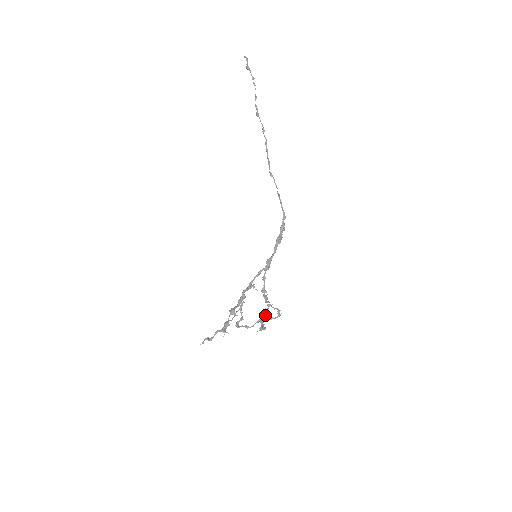
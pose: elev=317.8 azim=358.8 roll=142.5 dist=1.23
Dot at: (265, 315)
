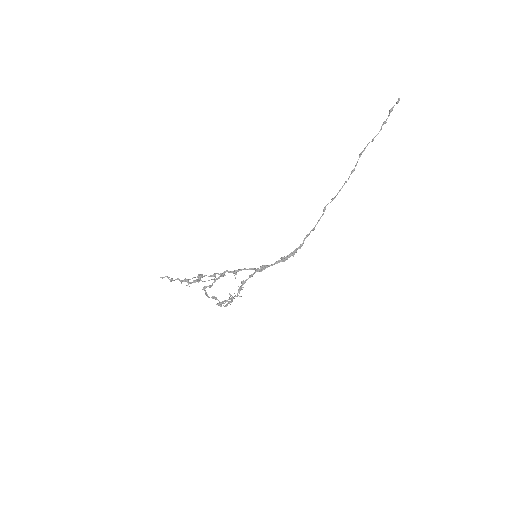
Dot at: (232, 299)
